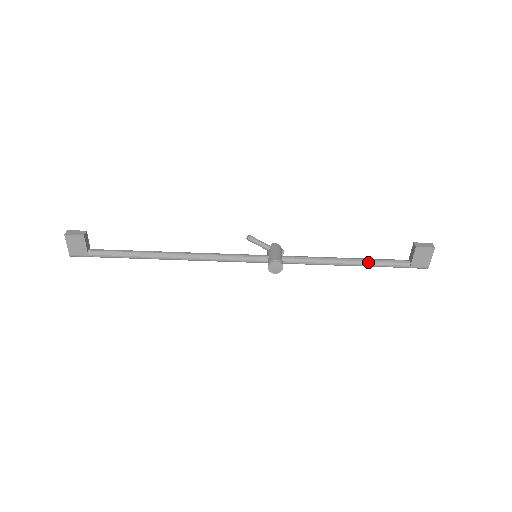
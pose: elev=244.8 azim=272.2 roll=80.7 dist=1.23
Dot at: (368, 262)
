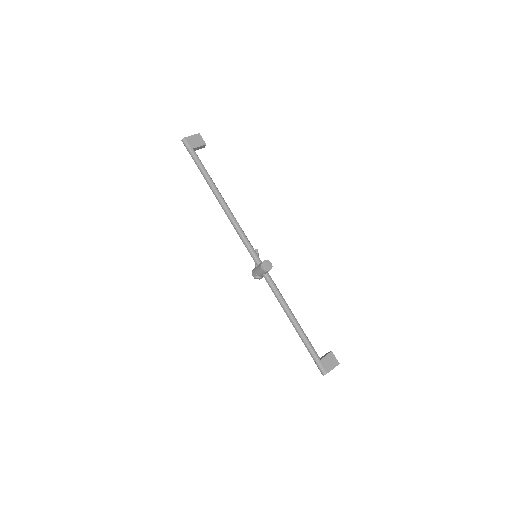
Dot at: occluded
